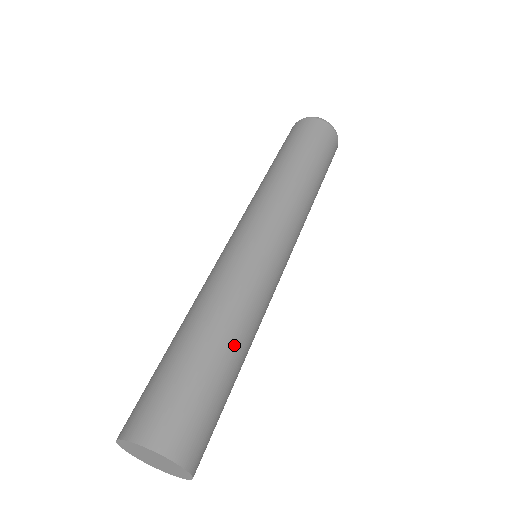
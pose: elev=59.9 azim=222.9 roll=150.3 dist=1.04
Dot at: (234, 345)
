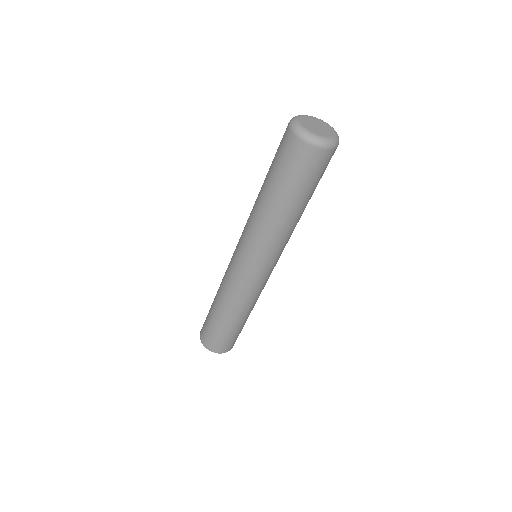
Dot at: (241, 319)
